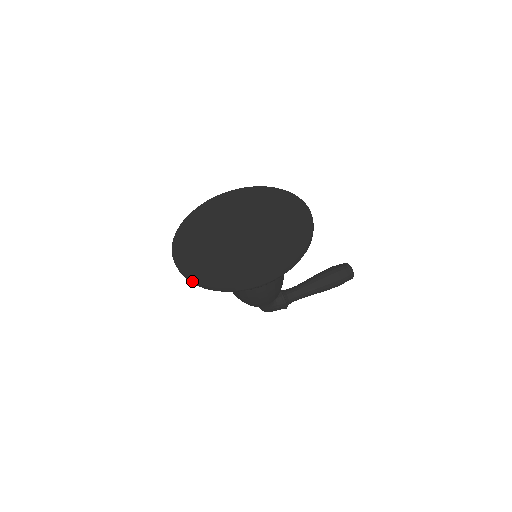
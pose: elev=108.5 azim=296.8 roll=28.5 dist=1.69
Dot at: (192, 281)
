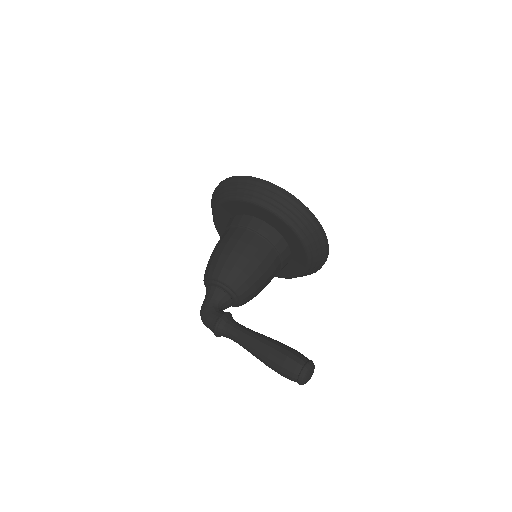
Dot at: occluded
